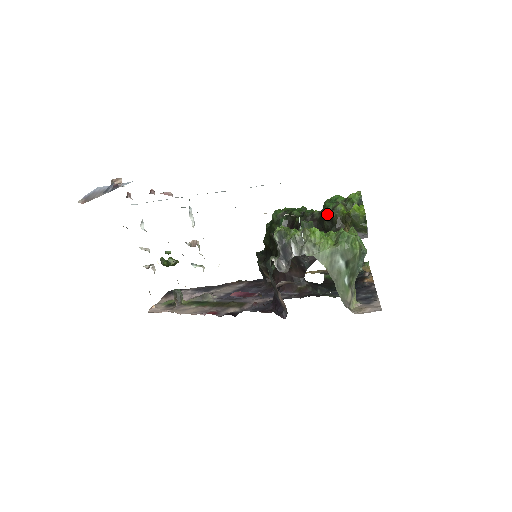
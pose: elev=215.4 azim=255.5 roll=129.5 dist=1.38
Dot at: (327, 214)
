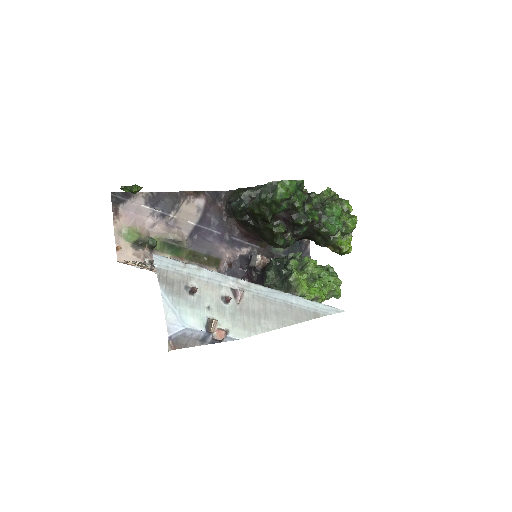
Dot at: (326, 235)
